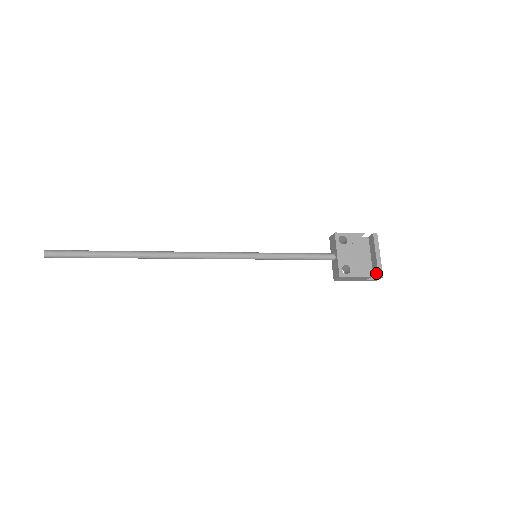
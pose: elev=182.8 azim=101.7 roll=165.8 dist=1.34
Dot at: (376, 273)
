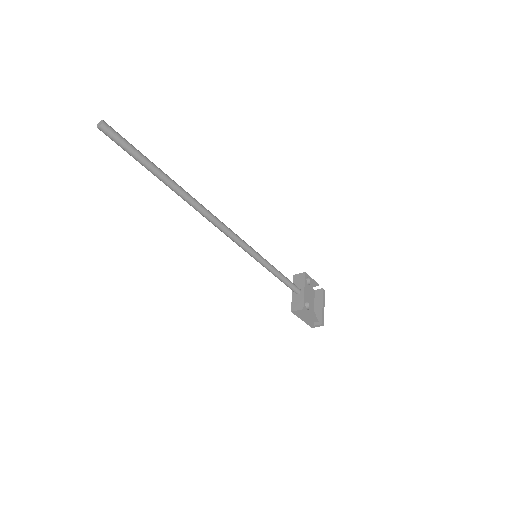
Dot at: (319, 320)
